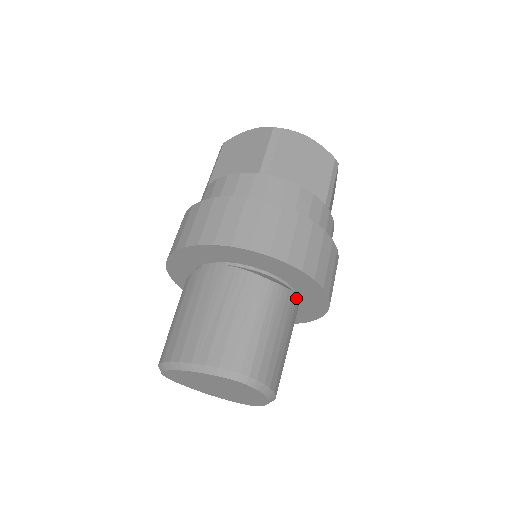
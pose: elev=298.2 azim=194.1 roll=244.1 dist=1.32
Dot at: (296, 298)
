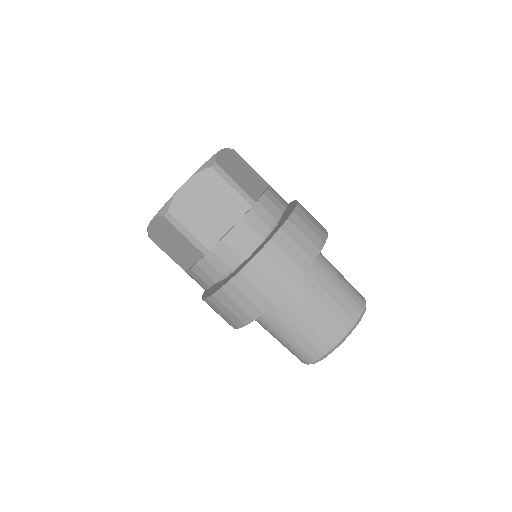
Dot at: occluded
